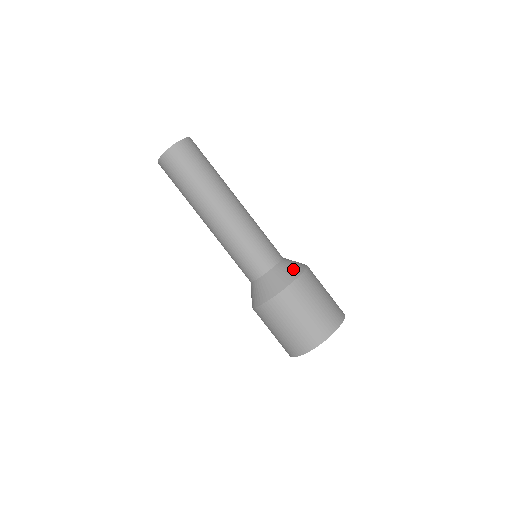
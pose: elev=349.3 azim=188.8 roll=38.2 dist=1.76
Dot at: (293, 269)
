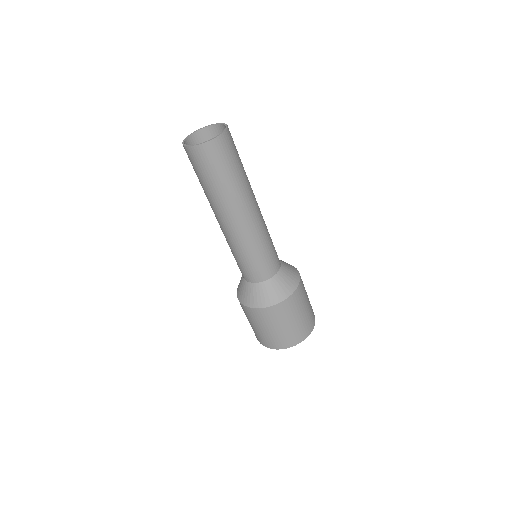
Dot at: (291, 281)
